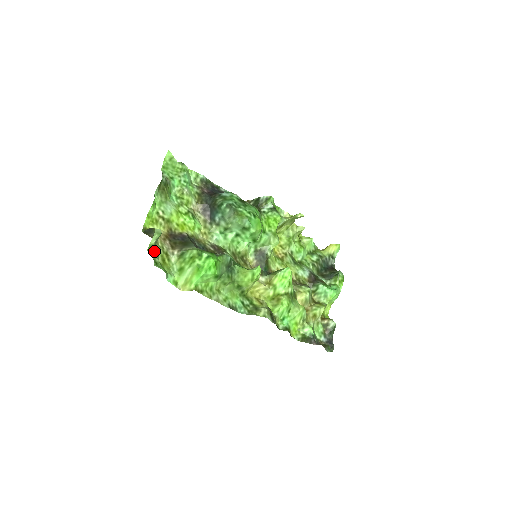
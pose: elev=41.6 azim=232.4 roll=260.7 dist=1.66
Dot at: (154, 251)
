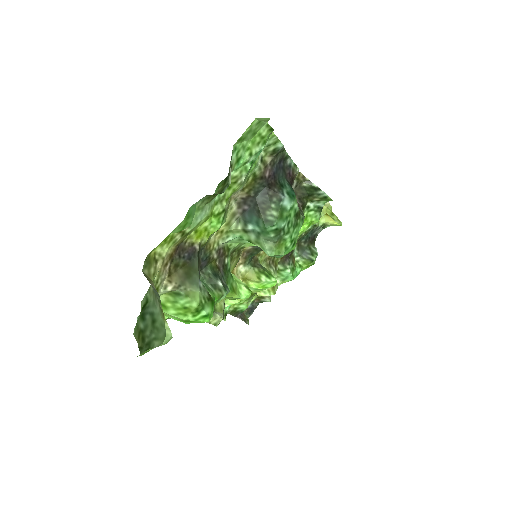
Dot at: (144, 308)
